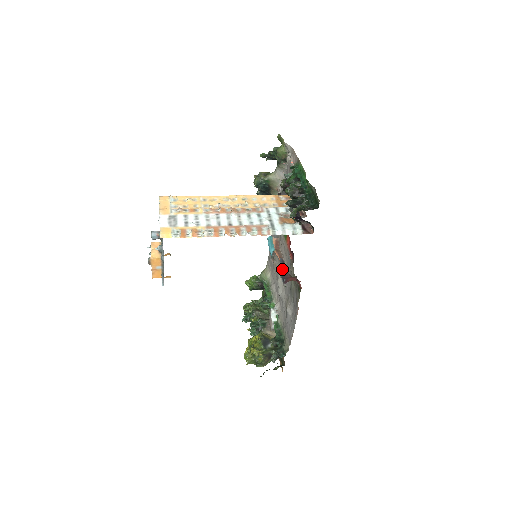
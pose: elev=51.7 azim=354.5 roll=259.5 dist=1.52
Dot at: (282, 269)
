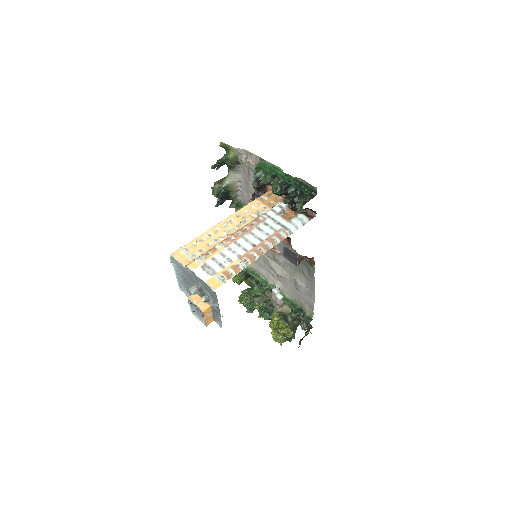
Dot at: (287, 255)
